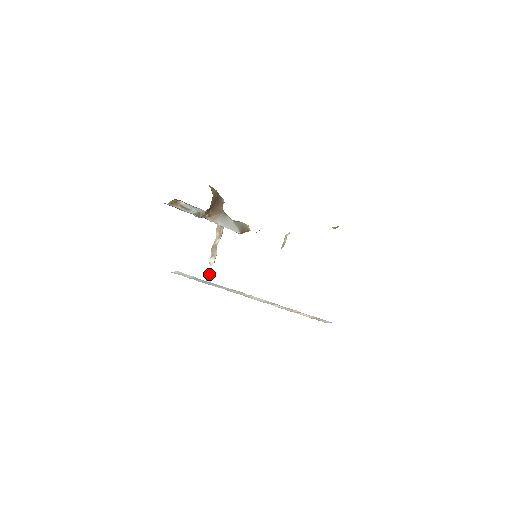
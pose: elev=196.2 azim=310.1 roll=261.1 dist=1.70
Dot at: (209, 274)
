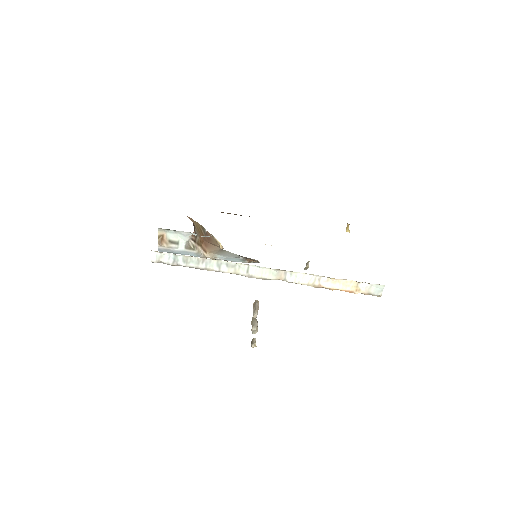
Dot at: (252, 339)
